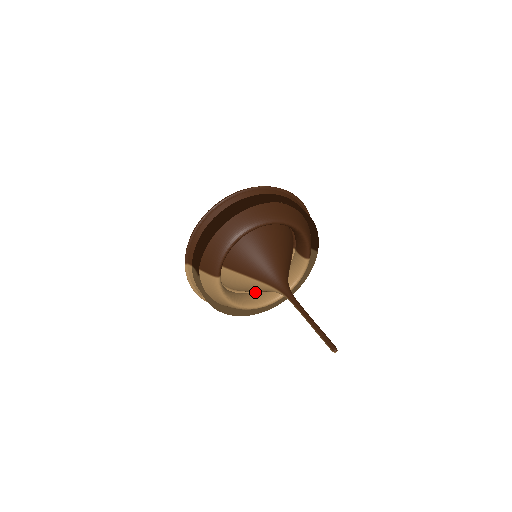
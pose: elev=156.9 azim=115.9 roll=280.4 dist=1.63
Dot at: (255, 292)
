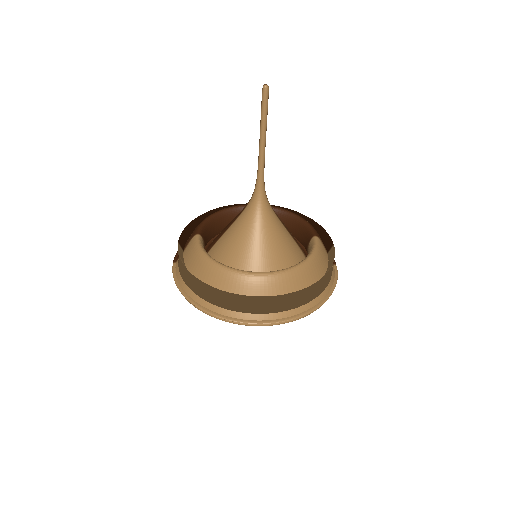
Dot at: occluded
